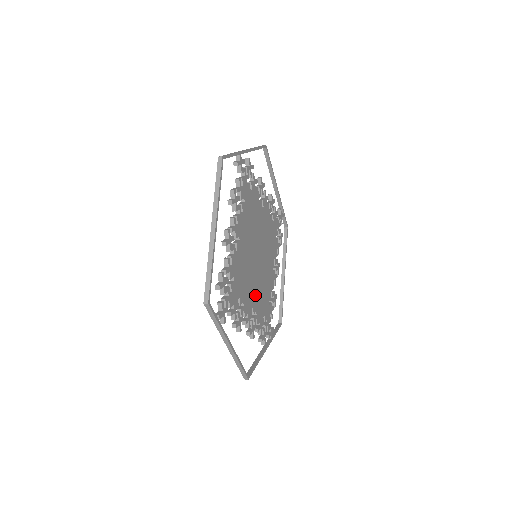
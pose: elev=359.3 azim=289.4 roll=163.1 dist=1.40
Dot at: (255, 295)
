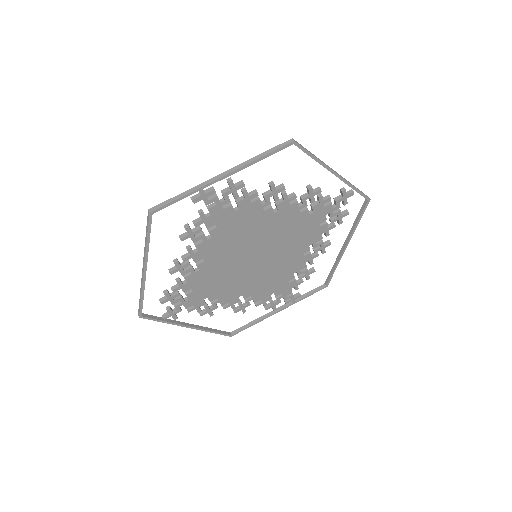
Dot at: (249, 286)
